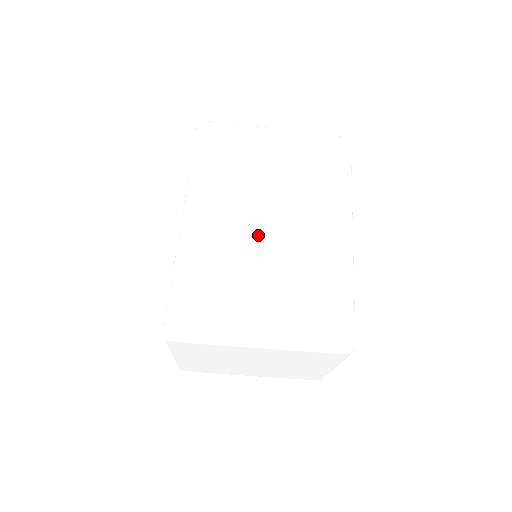
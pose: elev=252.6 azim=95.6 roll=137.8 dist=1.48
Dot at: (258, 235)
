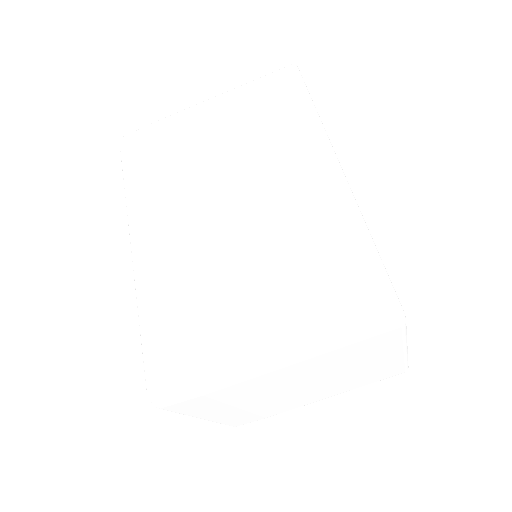
Dot at: (223, 228)
